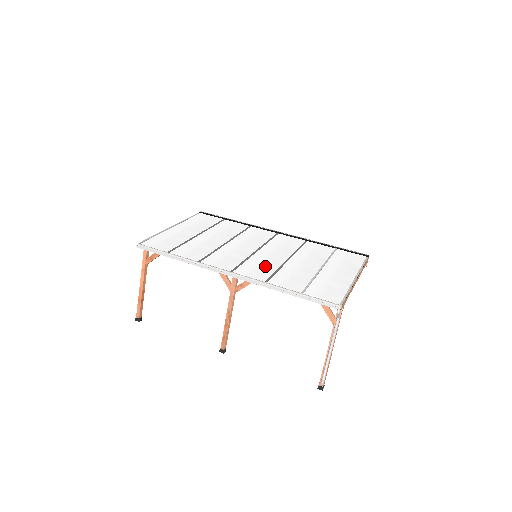
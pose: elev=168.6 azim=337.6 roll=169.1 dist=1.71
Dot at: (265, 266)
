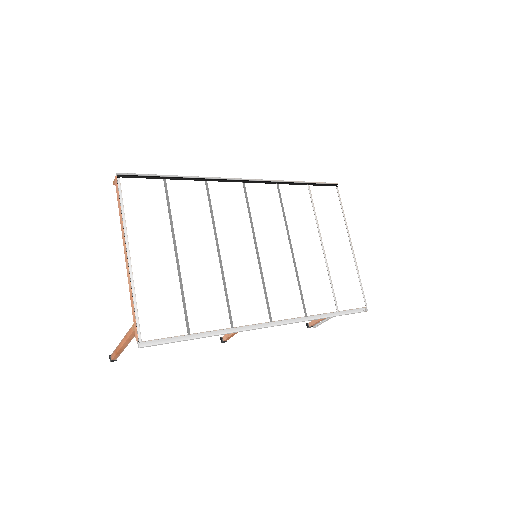
Dot at: (286, 283)
